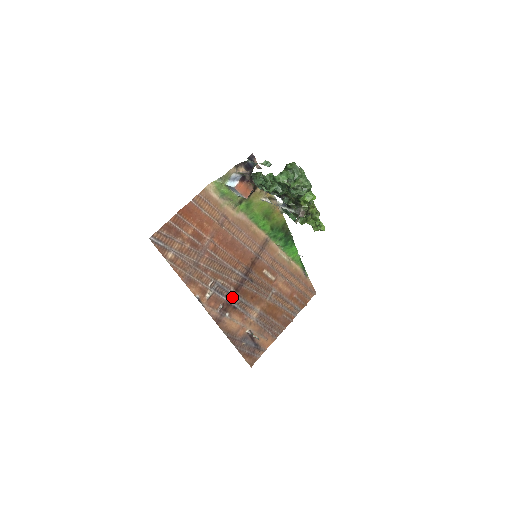
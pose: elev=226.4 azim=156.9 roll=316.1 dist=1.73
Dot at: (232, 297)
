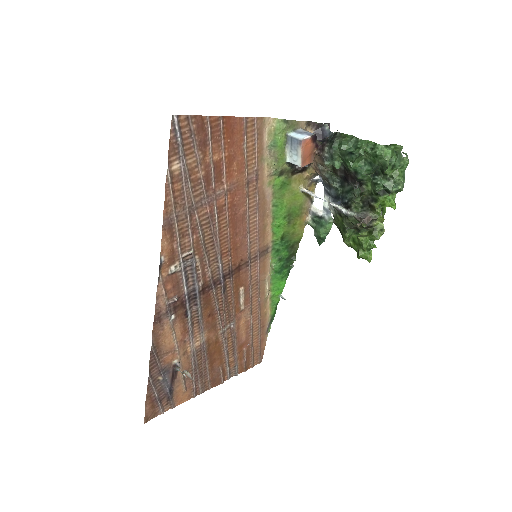
Dot at: (193, 296)
